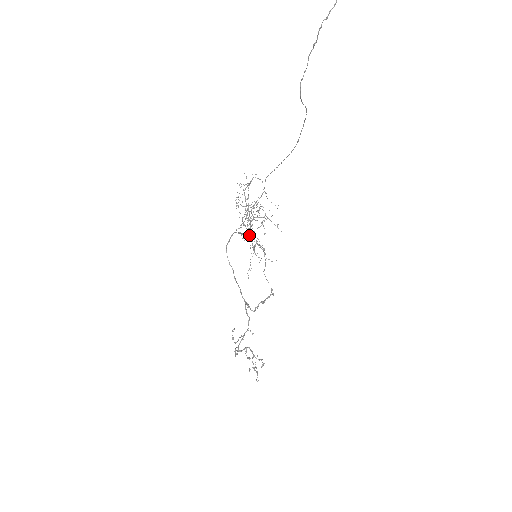
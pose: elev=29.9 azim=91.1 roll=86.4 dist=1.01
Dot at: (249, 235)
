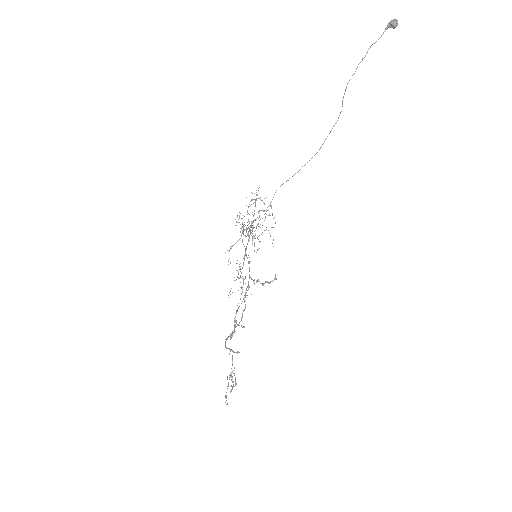
Dot at: (247, 244)
